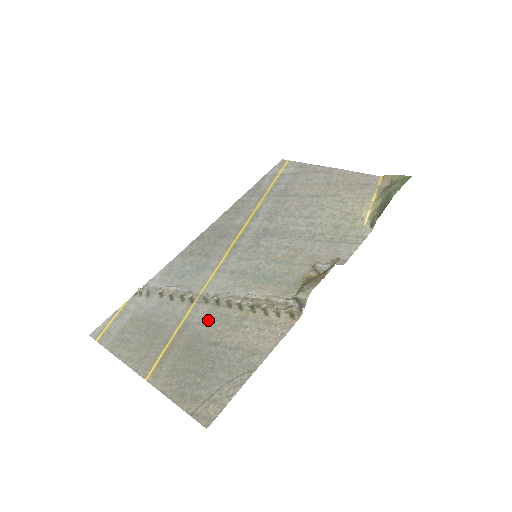
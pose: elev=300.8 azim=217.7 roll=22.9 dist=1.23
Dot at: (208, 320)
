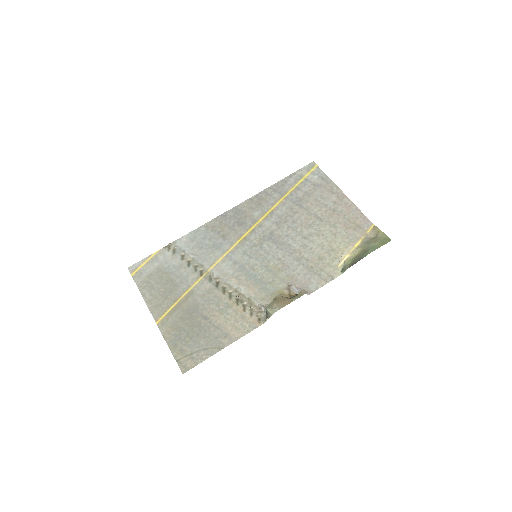
Dot at: (207, 296)
